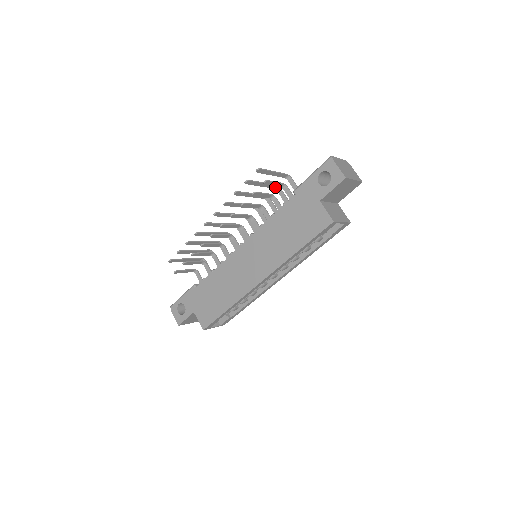
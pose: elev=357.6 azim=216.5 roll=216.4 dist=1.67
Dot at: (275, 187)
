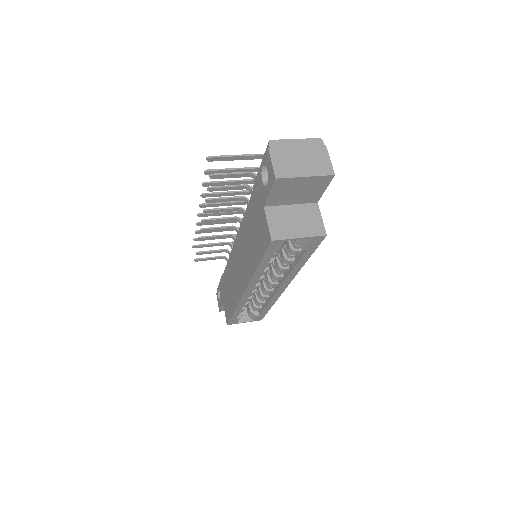
Dot at: occluded
